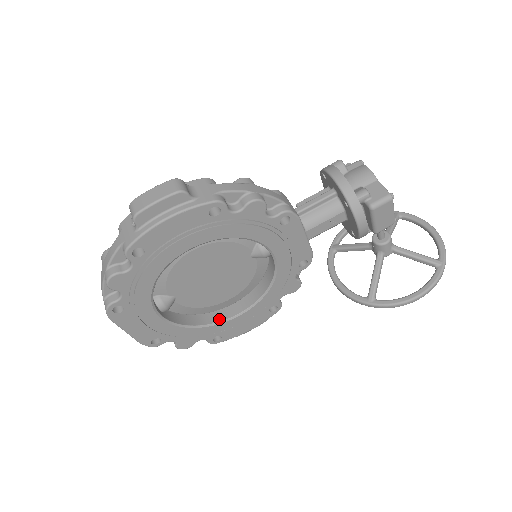
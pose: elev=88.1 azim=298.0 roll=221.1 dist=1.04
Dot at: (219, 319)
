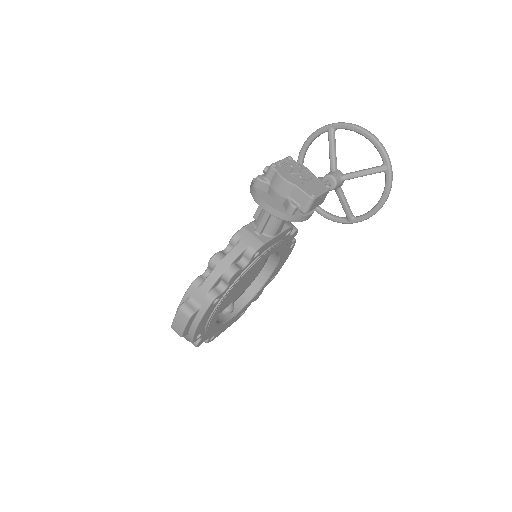
Dot at: (265, 279)
